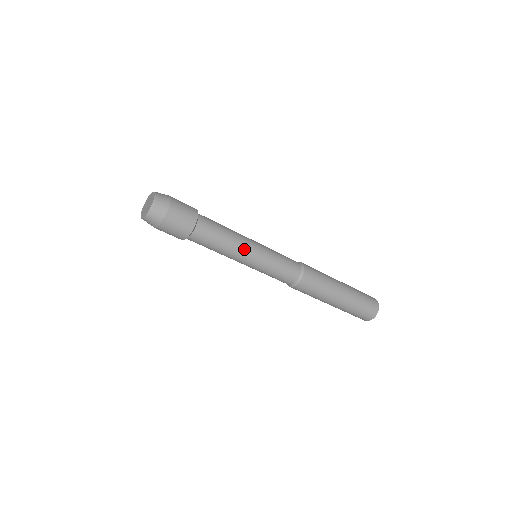
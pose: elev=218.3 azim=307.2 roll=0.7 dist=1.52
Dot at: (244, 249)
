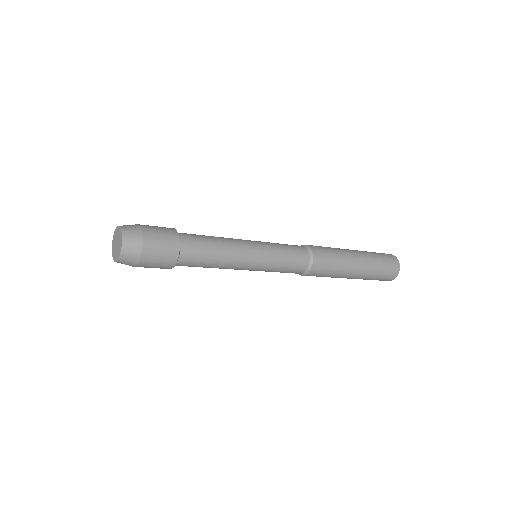
Dot at: (242, 254)
